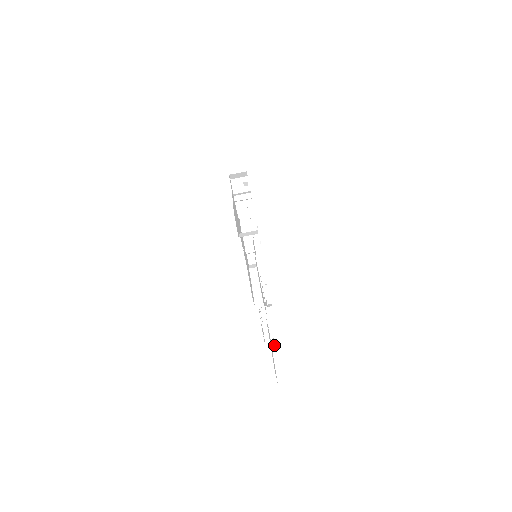
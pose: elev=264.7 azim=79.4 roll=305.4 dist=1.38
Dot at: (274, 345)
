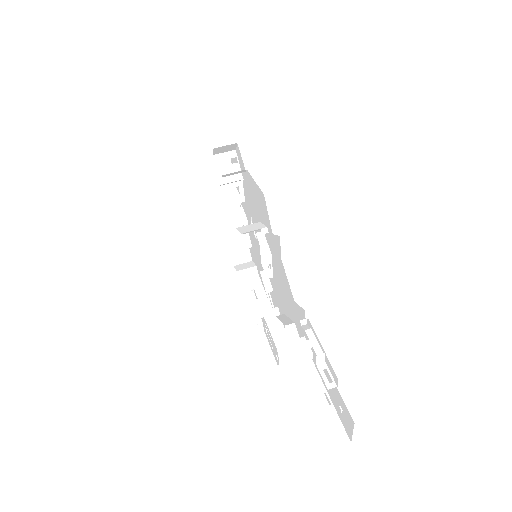
Dot at: (331, 388)
